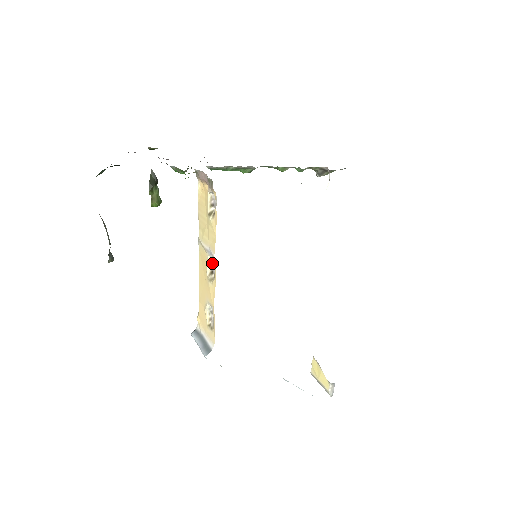
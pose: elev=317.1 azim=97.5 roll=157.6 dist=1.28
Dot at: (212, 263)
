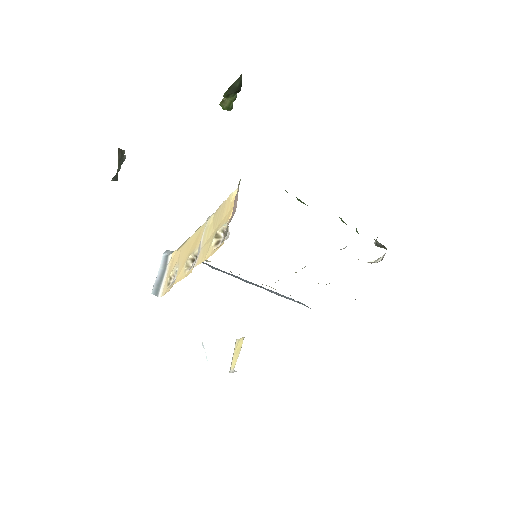
Dot at: occluded
